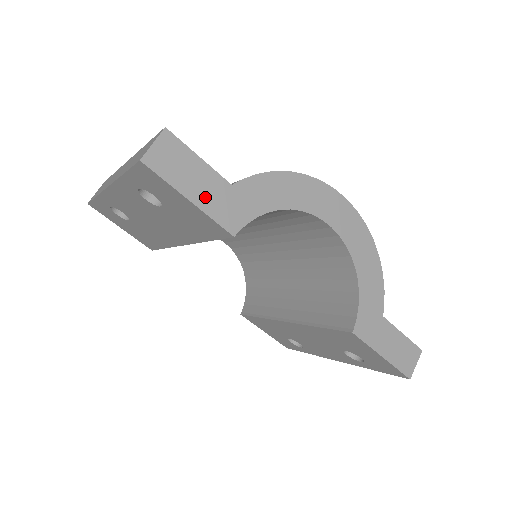
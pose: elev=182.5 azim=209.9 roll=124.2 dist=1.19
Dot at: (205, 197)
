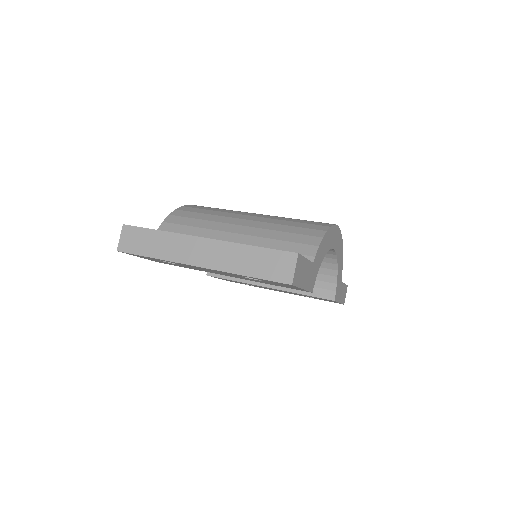
Dot at: (307, 281)
